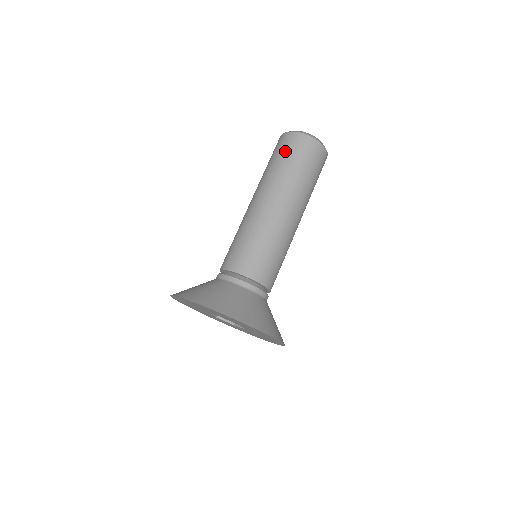
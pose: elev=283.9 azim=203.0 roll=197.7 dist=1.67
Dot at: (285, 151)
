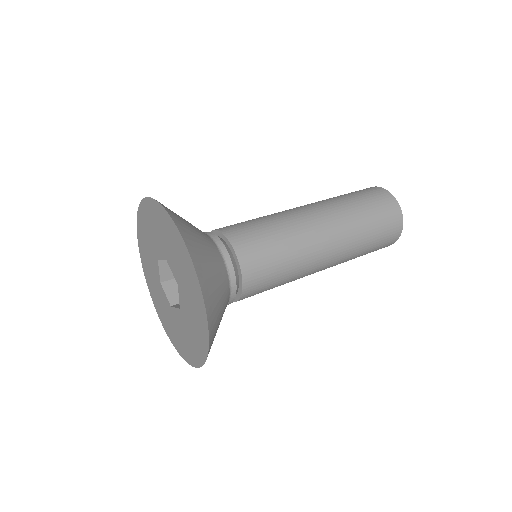
Dot at: occluded
